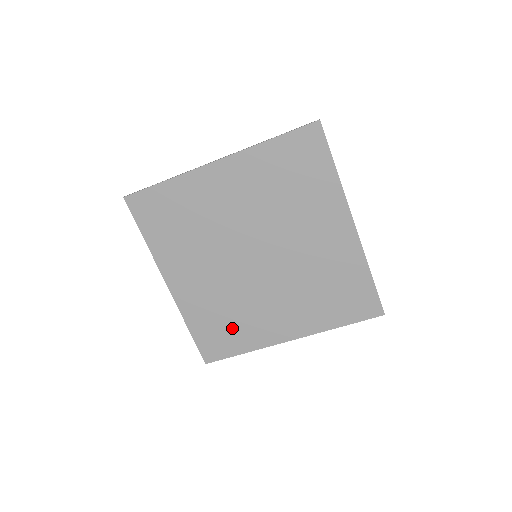
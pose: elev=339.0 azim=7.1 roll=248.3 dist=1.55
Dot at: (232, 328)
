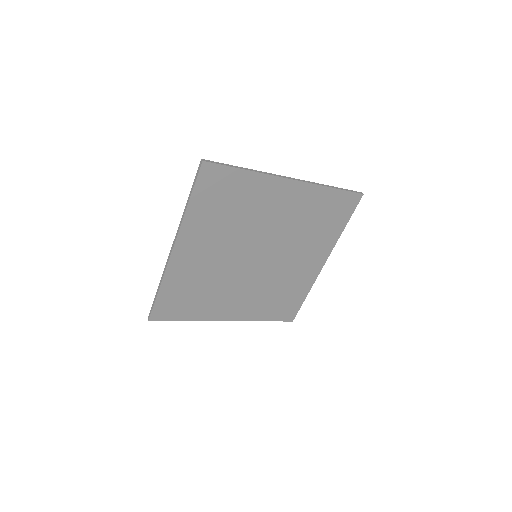
Dot at: (286, 295)
